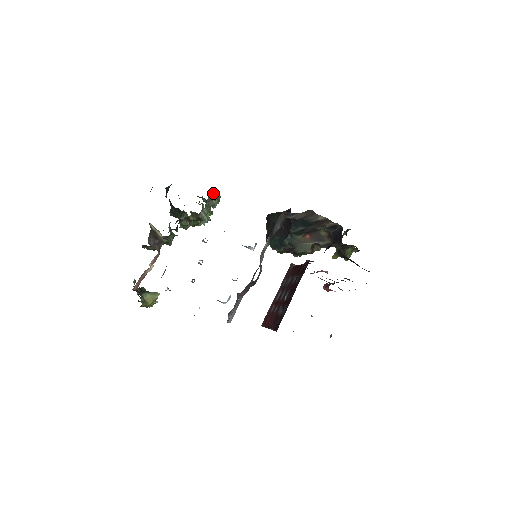
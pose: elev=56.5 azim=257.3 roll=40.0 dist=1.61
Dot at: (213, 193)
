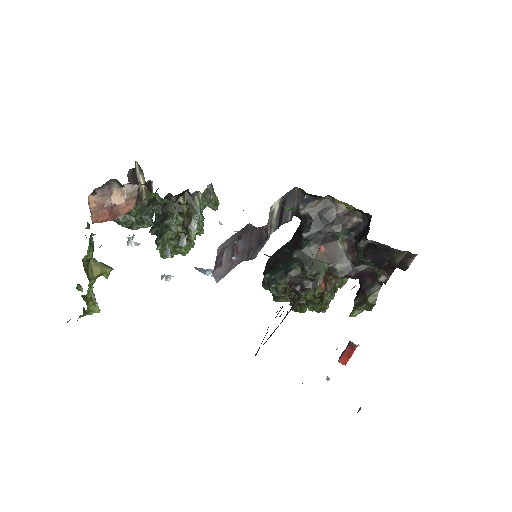
Dot at: (212, 189)
